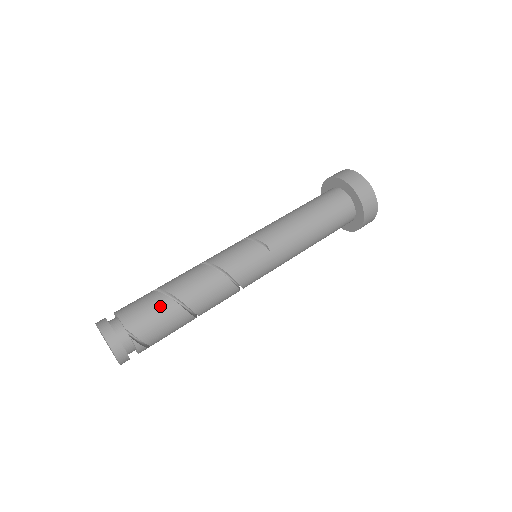
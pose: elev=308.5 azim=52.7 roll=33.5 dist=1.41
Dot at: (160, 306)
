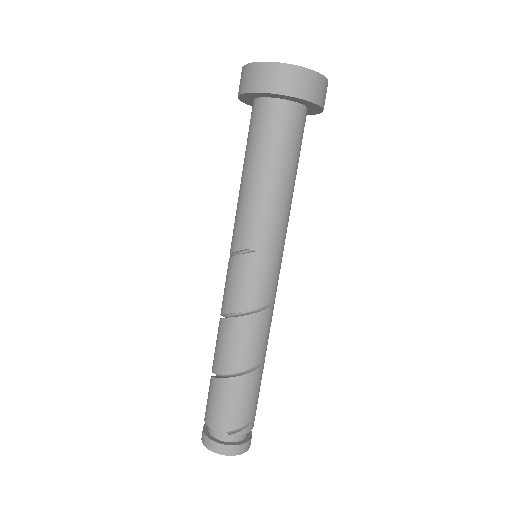
Dot at: (223, 392)
